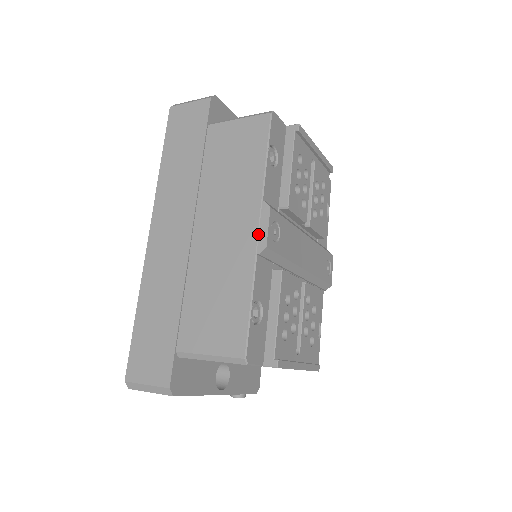
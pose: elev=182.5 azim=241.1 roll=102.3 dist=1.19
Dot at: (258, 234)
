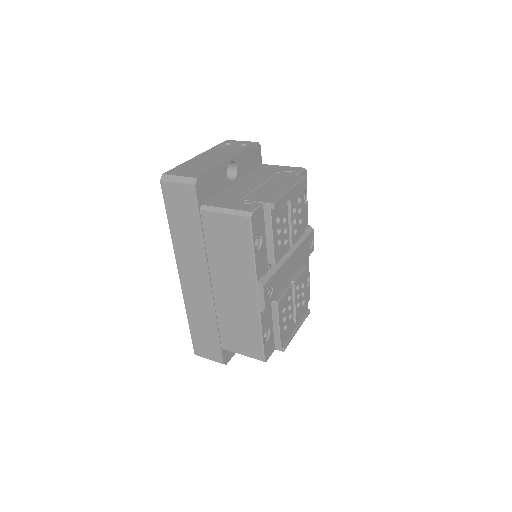
Dot at: (258, 300)
